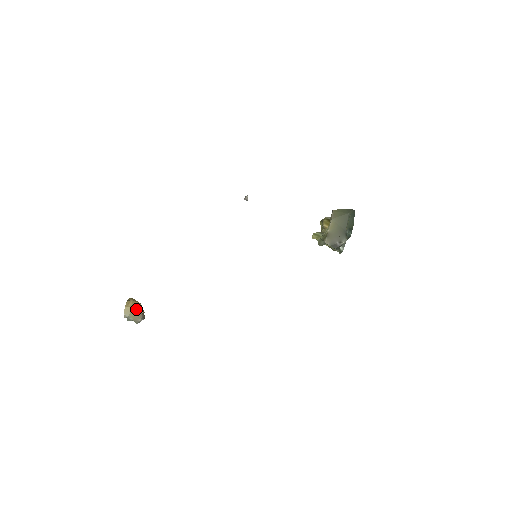
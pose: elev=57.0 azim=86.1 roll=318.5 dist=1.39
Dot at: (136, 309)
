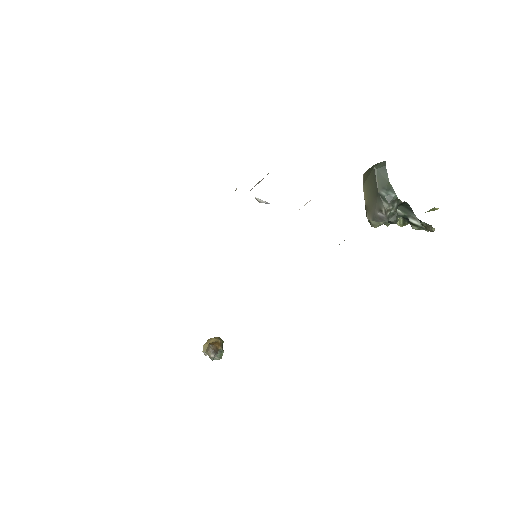
Dot at: (209, 345)
